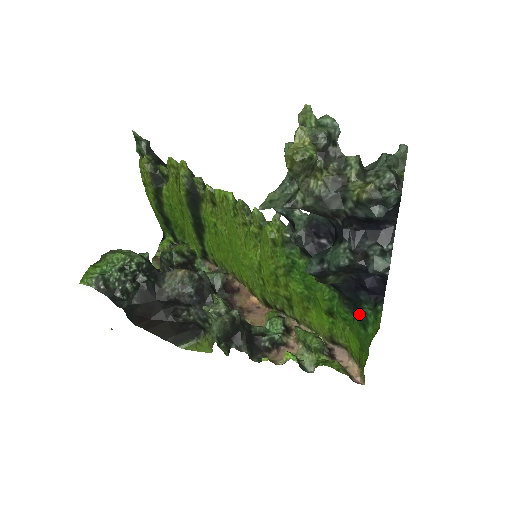
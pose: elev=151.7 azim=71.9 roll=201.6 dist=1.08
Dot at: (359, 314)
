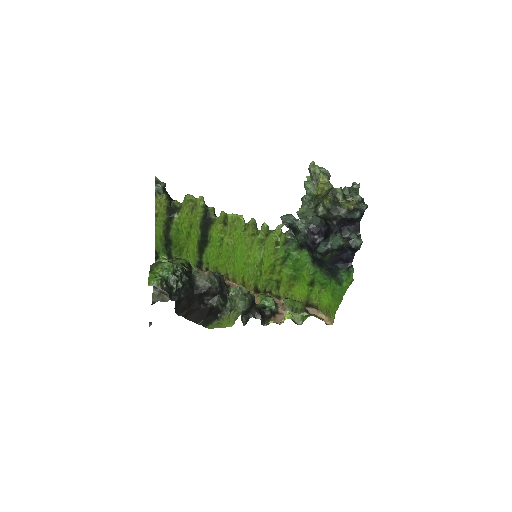
Dot at: (336, 277)
